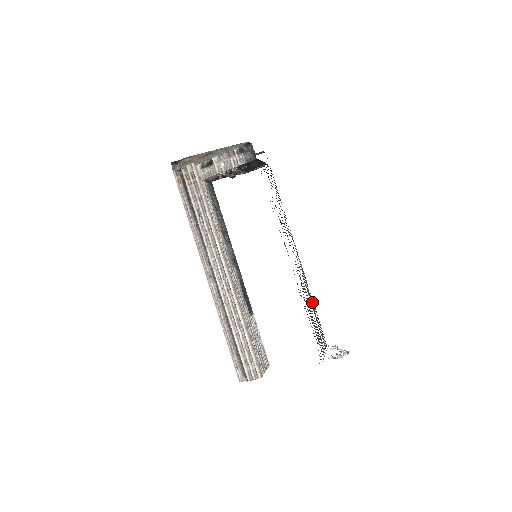
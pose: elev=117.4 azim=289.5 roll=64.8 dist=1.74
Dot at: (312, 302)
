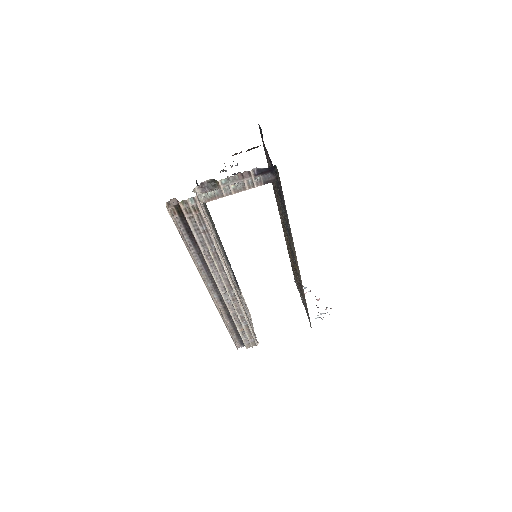
Dot at: (290, 259)
